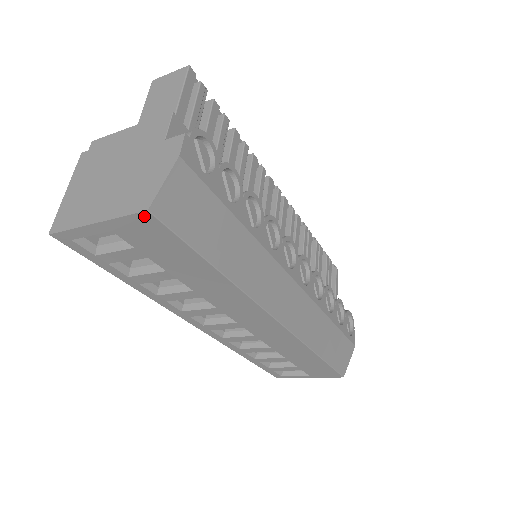
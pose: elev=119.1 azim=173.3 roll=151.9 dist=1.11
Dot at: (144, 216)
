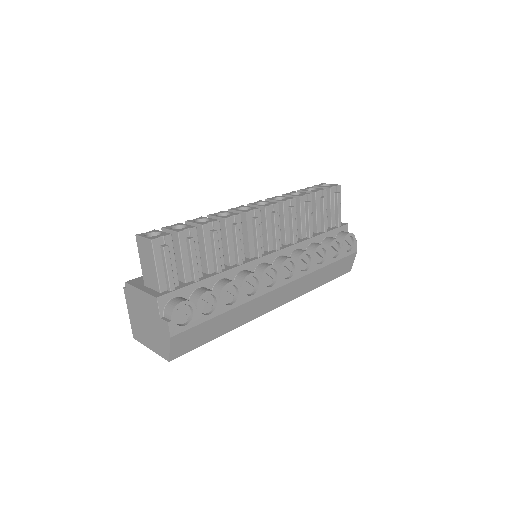
Dot at: occluded
